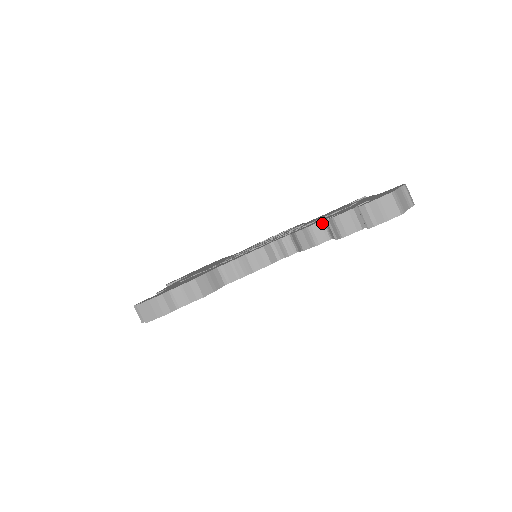
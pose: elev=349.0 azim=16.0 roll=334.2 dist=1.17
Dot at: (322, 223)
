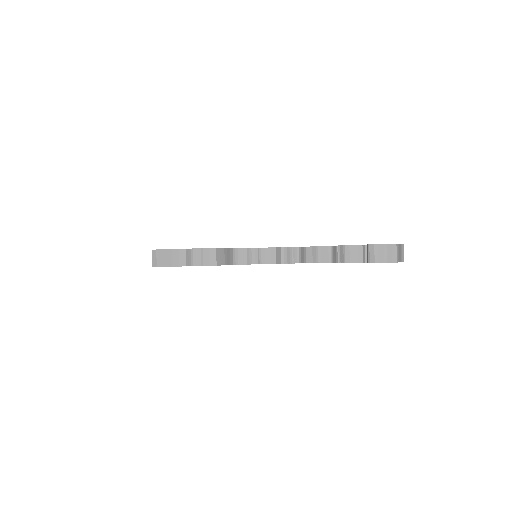
Dot at: (330, 248)
